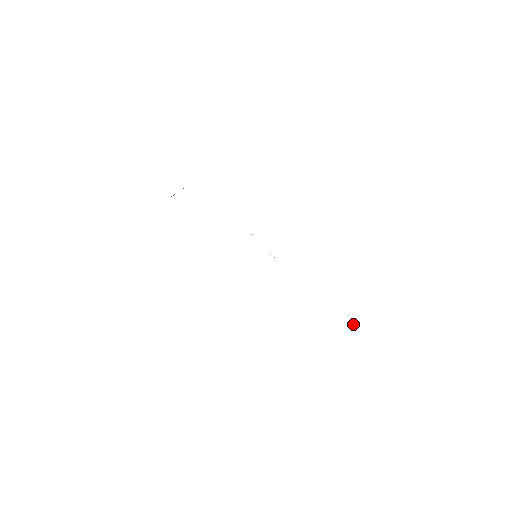
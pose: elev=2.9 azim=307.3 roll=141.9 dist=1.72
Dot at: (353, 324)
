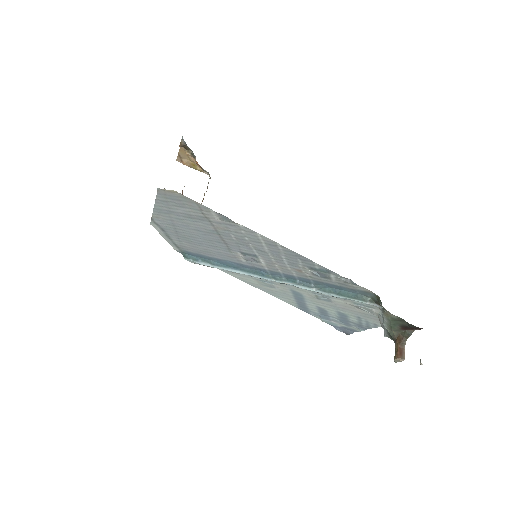
Dot at: (398, 354)
